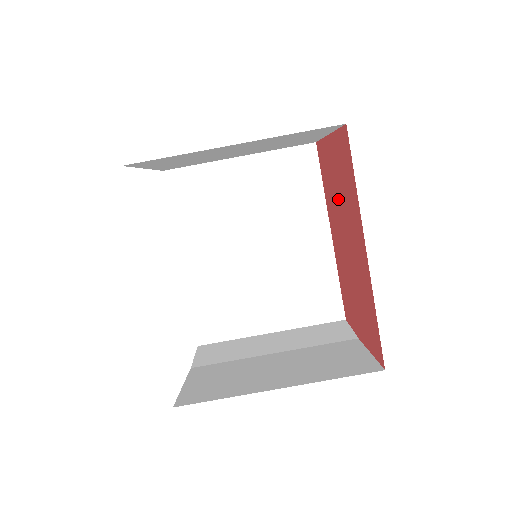
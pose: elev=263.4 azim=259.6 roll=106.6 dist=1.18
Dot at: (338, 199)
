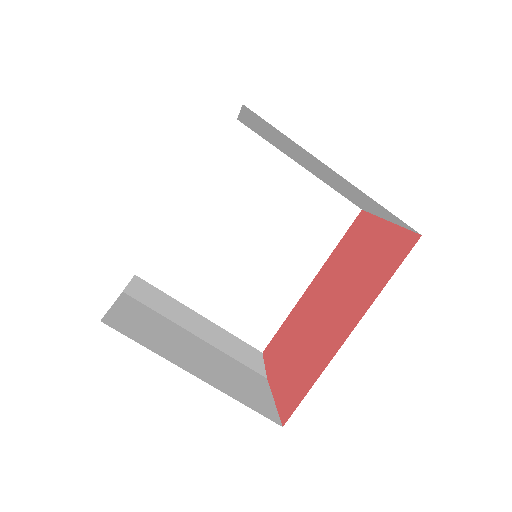
Dot at: (350, 270)
